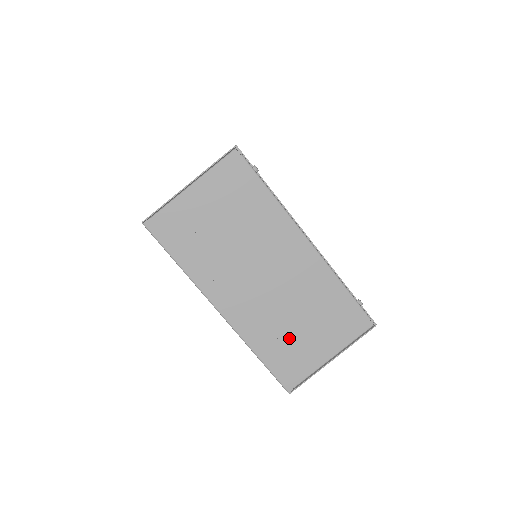
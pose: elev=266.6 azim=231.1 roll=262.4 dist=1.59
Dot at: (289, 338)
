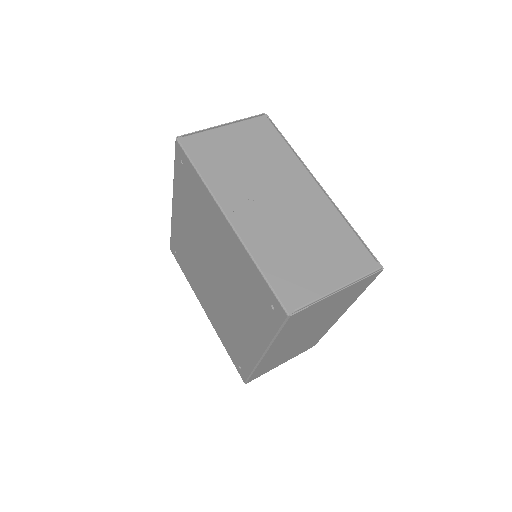
Dot at: (294, 258)
